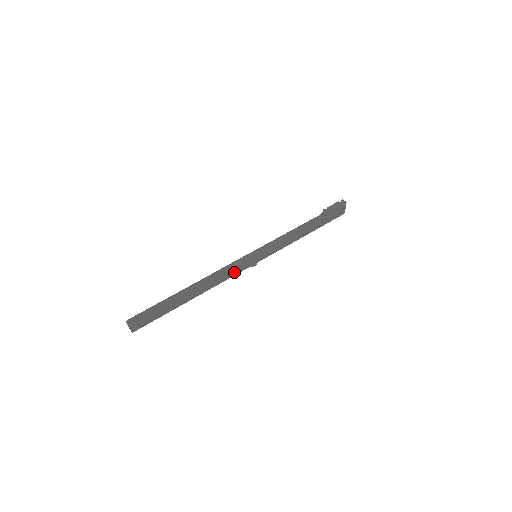
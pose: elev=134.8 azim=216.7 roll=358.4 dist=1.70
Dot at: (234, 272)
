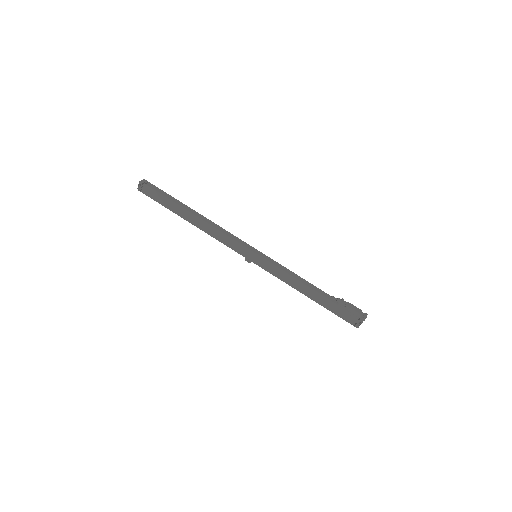
Dot at: (230, 243)
